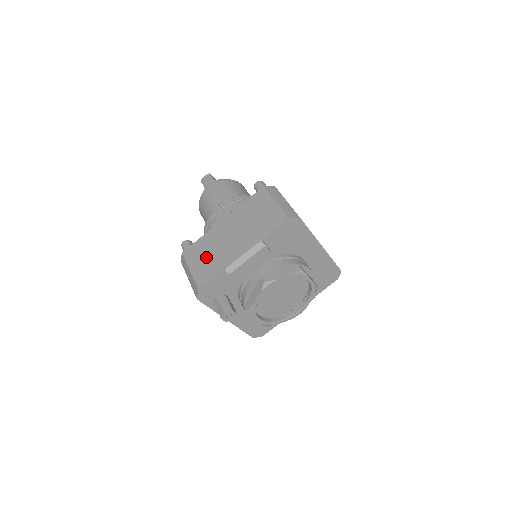
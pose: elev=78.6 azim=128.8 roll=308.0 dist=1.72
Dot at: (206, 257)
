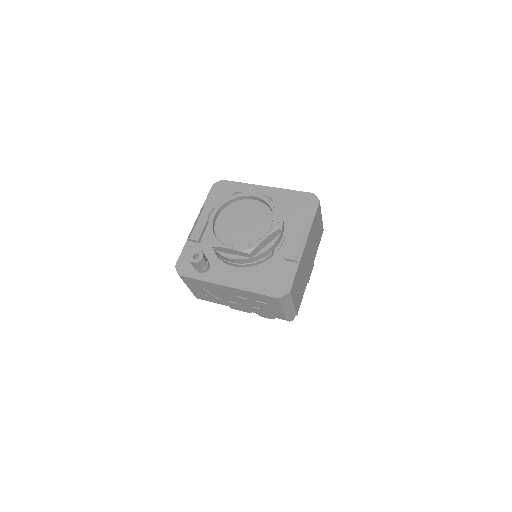
Dot at: occluded
